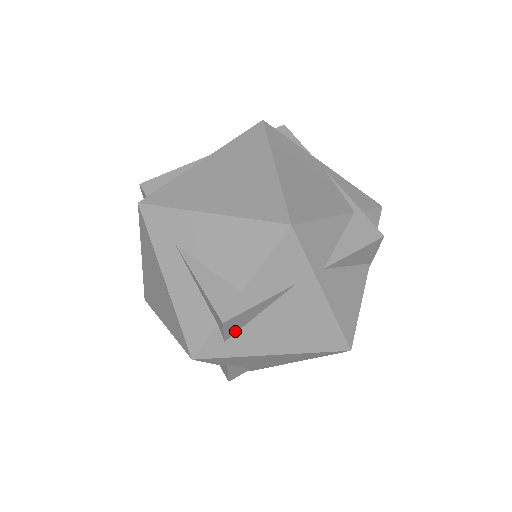
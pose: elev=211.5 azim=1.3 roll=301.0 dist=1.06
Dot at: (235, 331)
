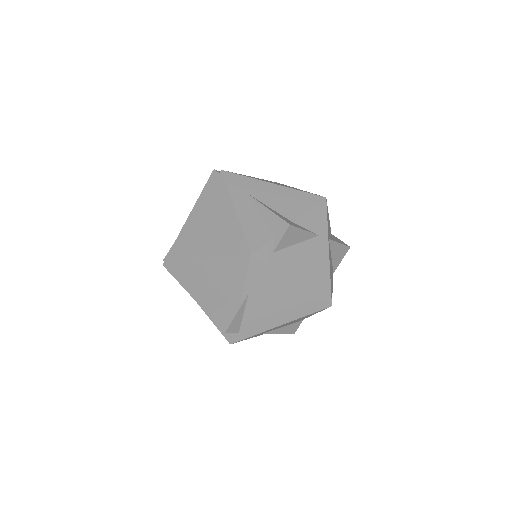
Dot at: (282, 247)
